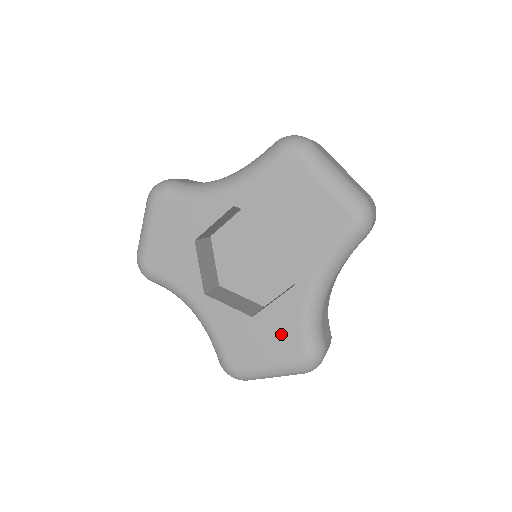
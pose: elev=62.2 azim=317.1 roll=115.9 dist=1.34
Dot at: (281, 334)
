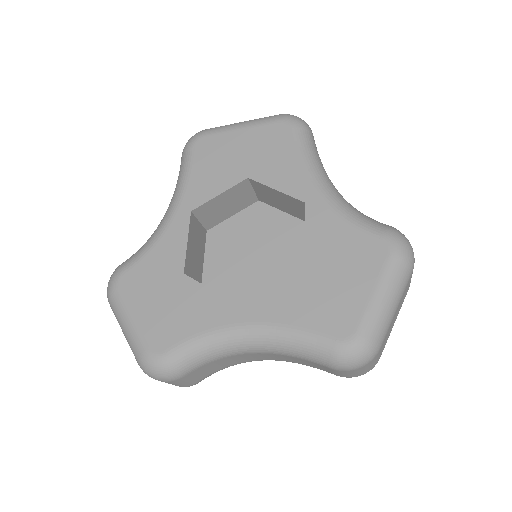
Dot at: (345, 250)
